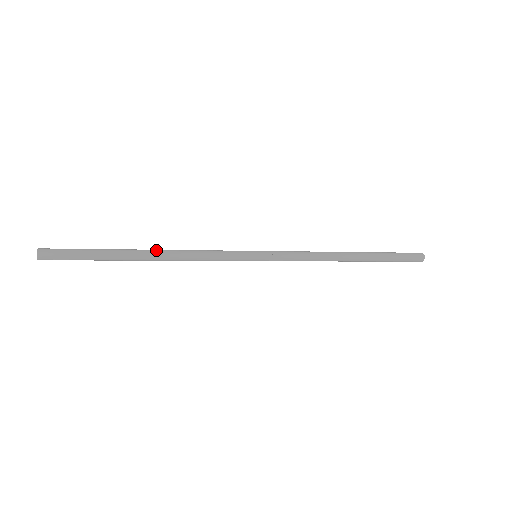
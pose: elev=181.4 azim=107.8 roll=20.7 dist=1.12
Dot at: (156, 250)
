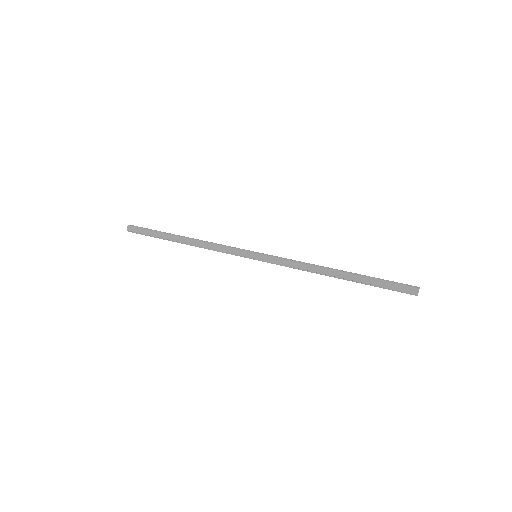
Dot at: (187, 241)
